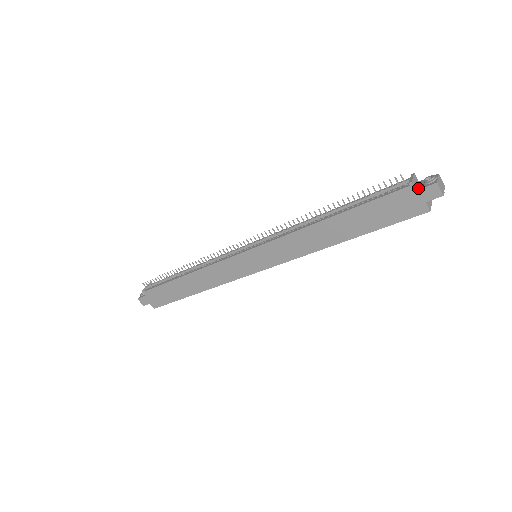
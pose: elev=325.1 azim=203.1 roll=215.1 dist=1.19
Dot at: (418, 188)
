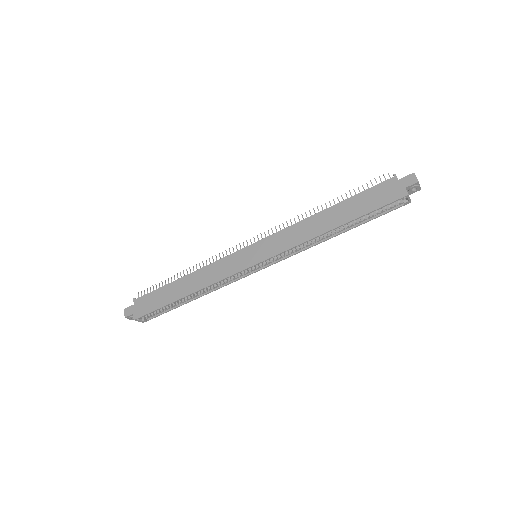
Dot at: (400, 180)
